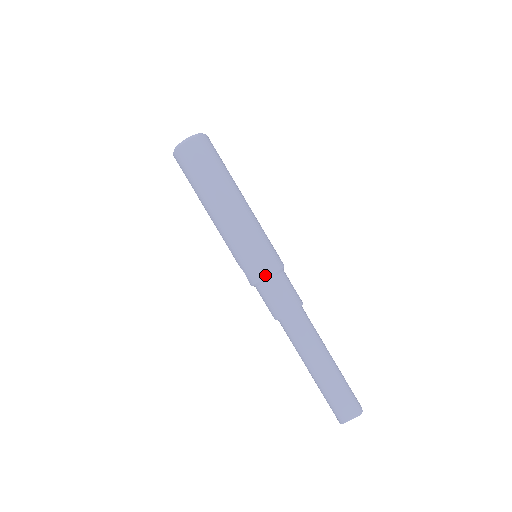
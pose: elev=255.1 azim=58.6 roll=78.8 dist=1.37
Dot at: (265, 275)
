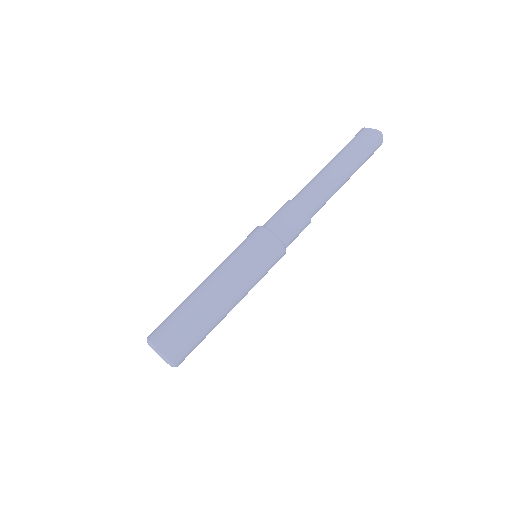
Dot at: occluded
